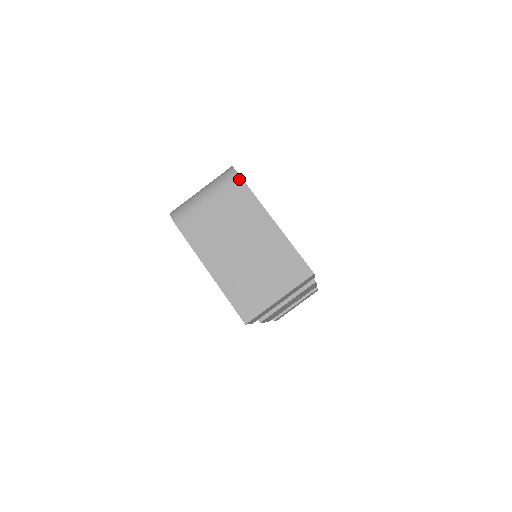
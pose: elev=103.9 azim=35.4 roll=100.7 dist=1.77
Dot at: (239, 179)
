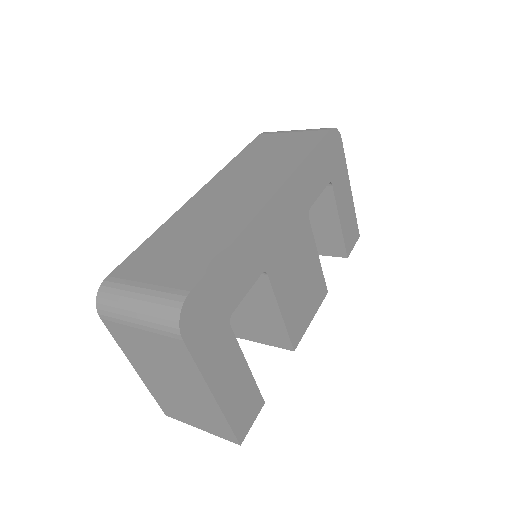
Dot at: (180, 341)
